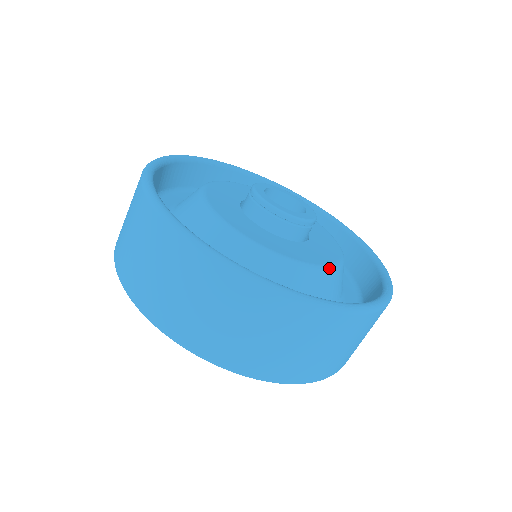
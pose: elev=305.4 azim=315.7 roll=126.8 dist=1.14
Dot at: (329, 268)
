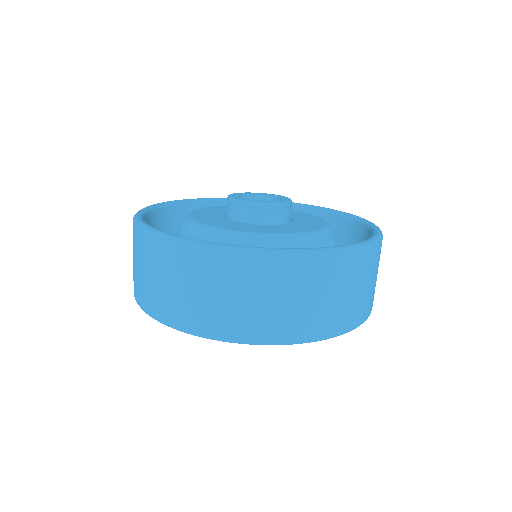
Dot at: (315, 233)
